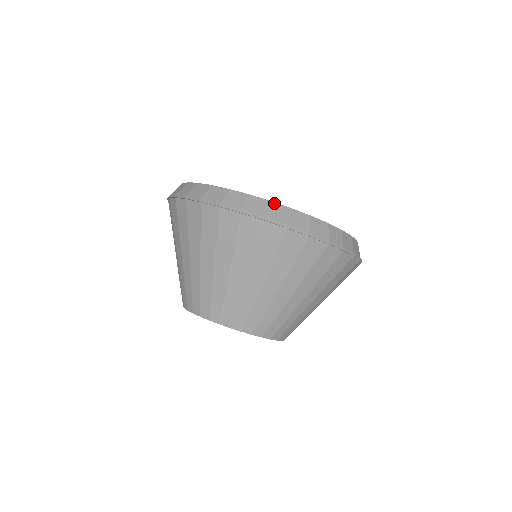
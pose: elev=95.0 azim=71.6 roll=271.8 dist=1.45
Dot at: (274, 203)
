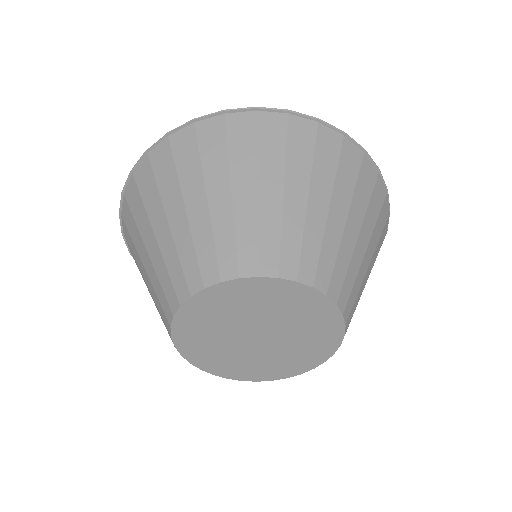
Dot at: occluded
